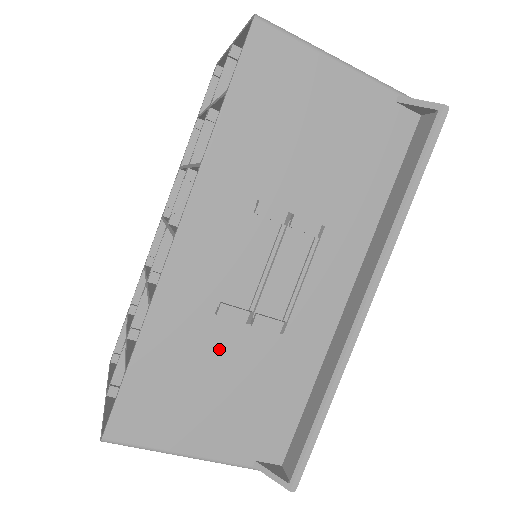
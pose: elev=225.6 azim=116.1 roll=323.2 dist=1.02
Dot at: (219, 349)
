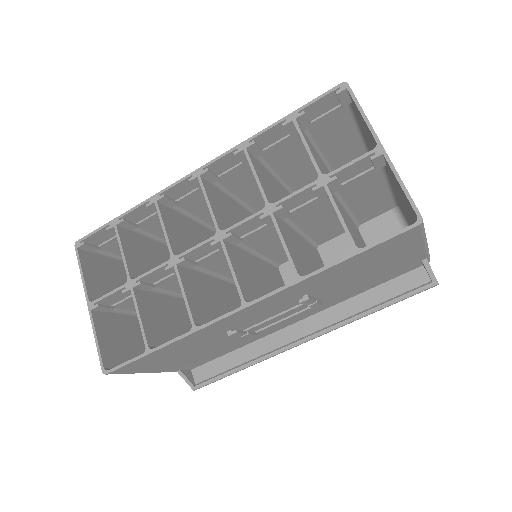
Dot at: (212, 342)
